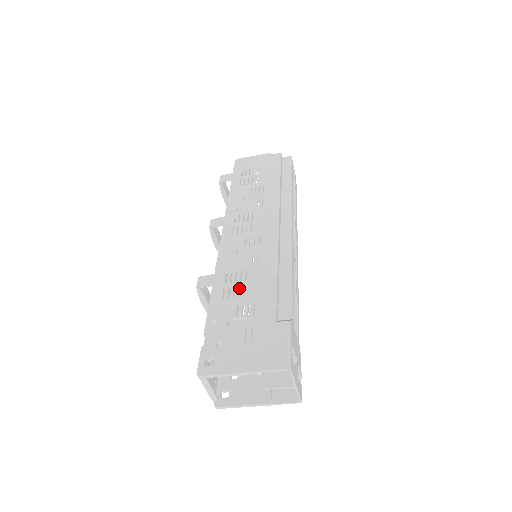
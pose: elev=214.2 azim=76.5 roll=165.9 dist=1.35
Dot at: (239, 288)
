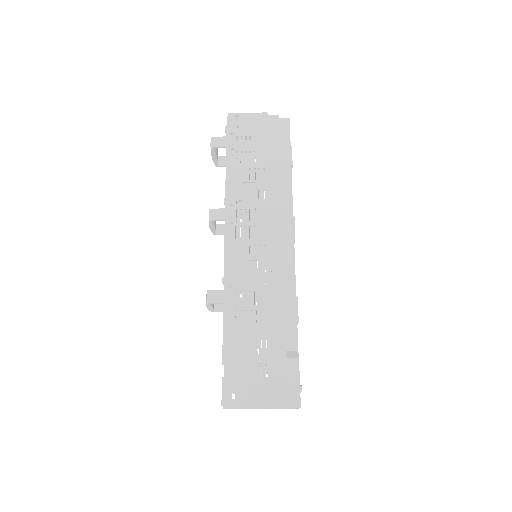
Dot at: (249, 313)
